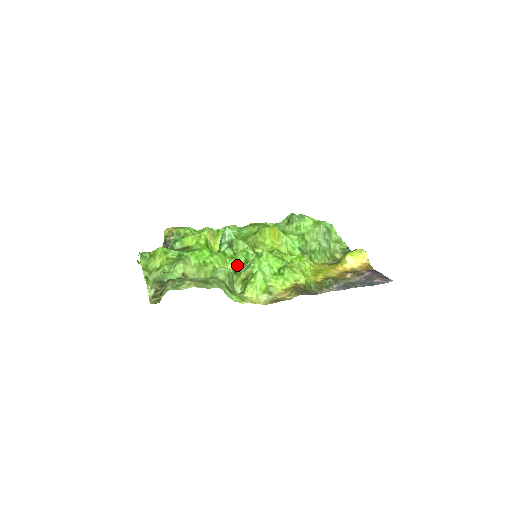
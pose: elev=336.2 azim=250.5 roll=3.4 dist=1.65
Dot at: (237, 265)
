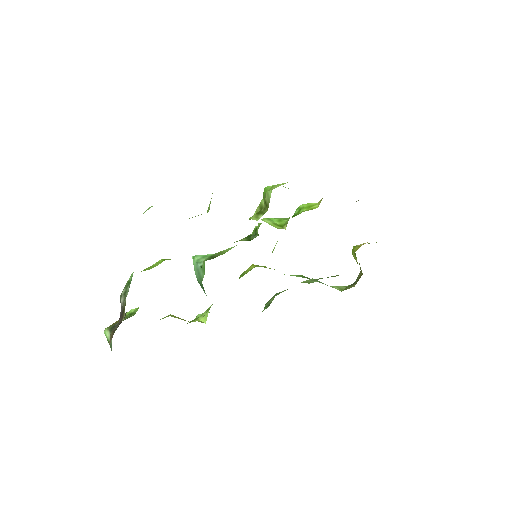
Dot at: occluded
